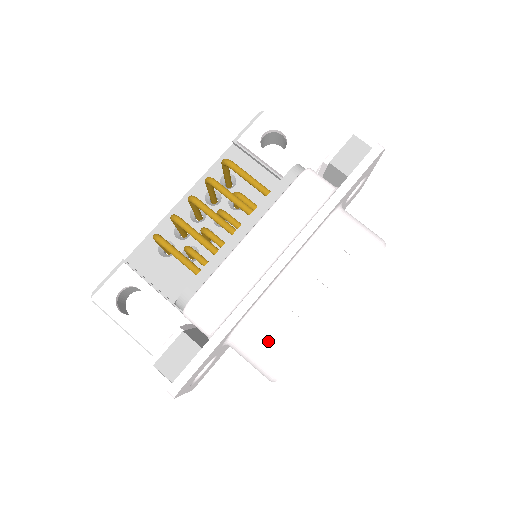
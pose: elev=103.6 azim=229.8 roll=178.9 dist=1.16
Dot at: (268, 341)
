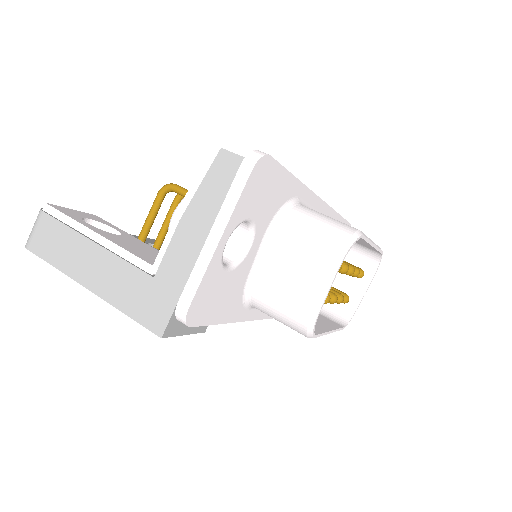
Dot at: (330, 217)
